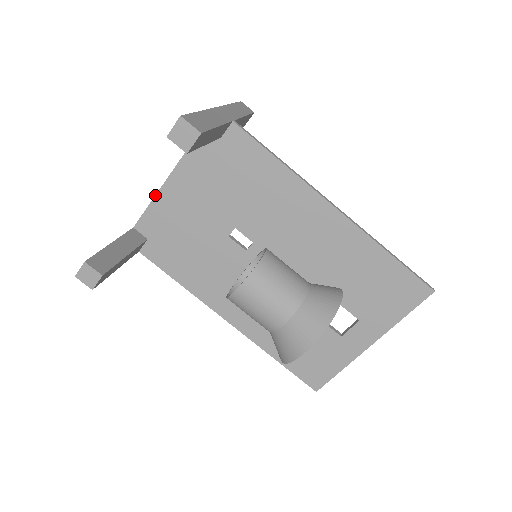
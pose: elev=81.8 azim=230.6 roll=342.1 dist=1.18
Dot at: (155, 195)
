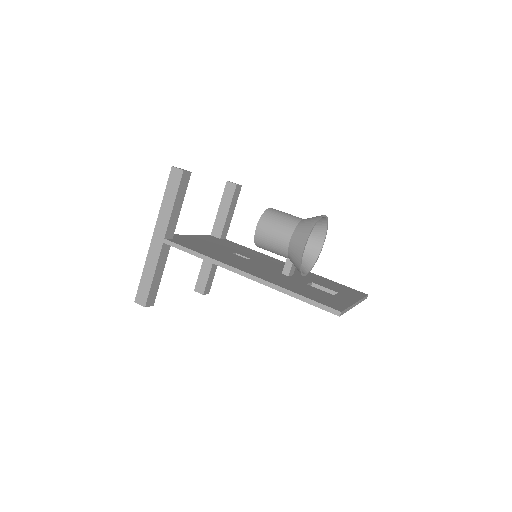
Dot at: occluded
